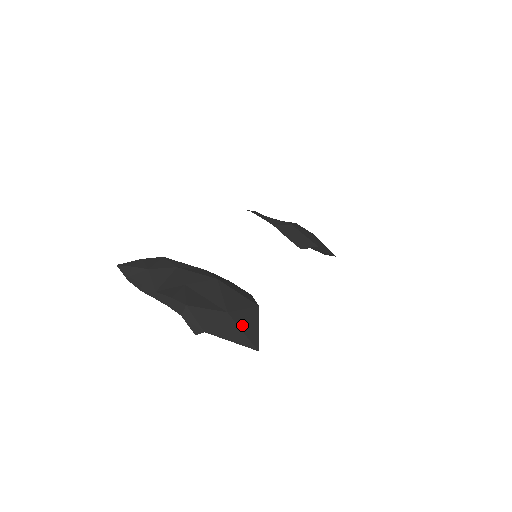
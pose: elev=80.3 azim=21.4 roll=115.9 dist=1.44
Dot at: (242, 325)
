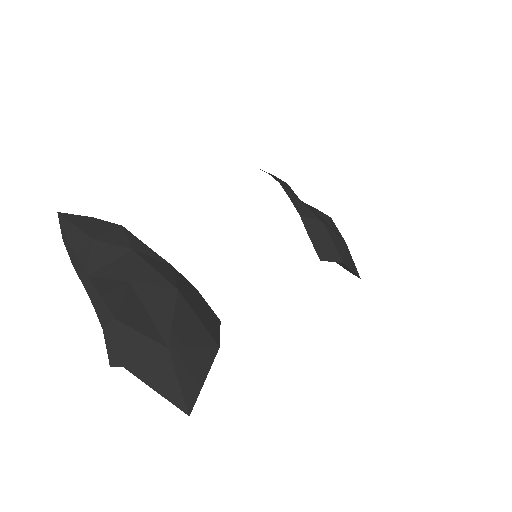
Dot at: (182, 372)
